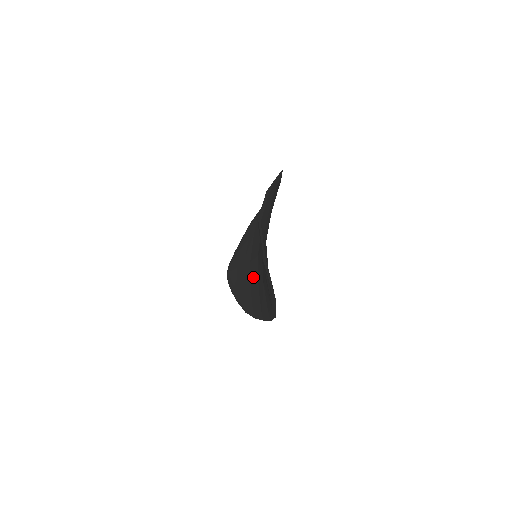
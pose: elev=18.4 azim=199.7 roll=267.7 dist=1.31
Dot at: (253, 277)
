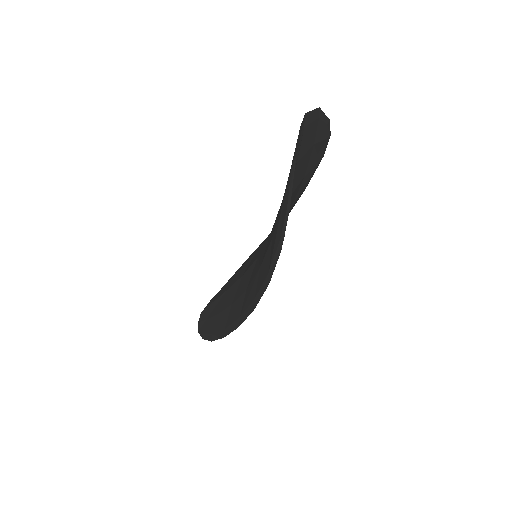
Dot at: (241, 286)
